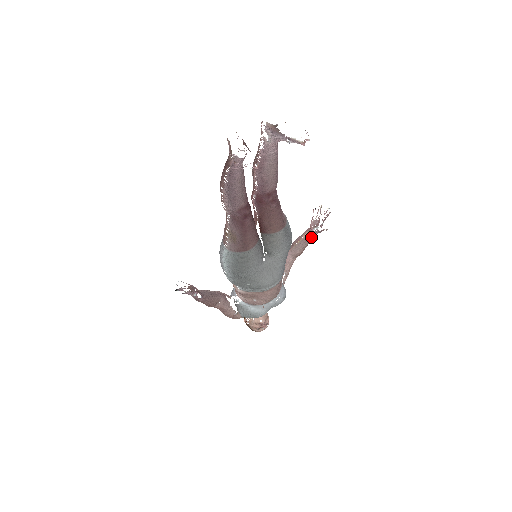
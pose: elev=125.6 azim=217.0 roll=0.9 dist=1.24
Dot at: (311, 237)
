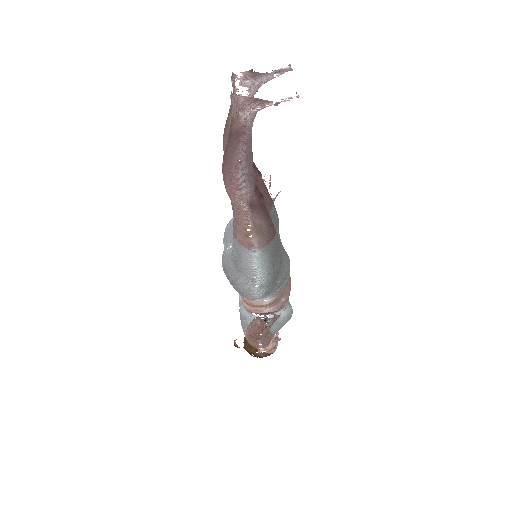
Dot at: occluded
